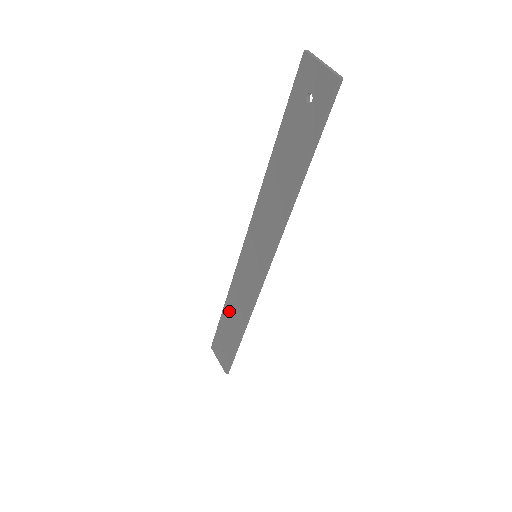
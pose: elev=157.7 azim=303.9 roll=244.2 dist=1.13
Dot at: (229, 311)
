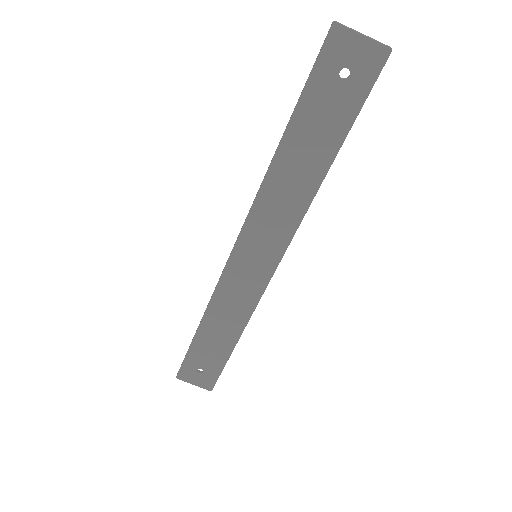
Dot at: (210, 328)
